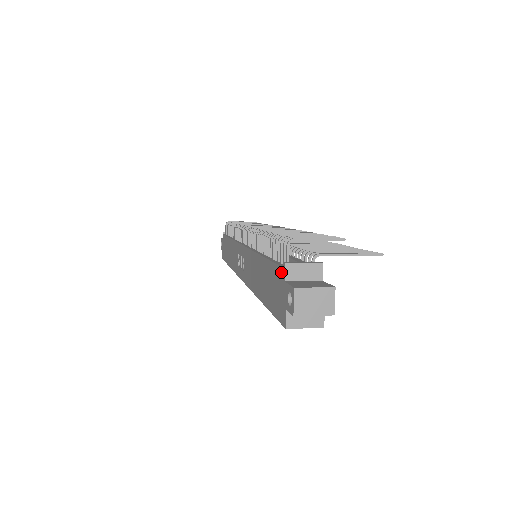
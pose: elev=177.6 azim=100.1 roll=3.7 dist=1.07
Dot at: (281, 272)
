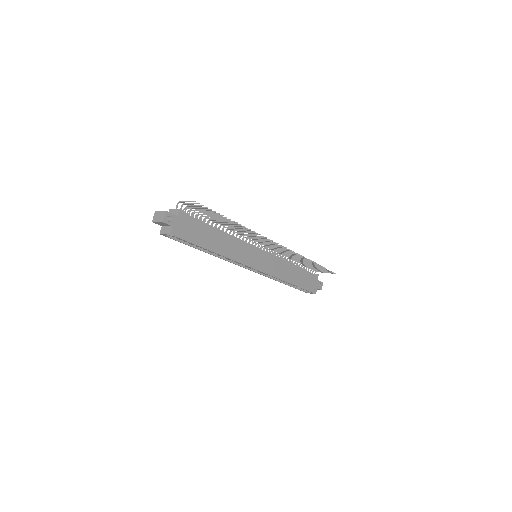
Dot at: occluded
